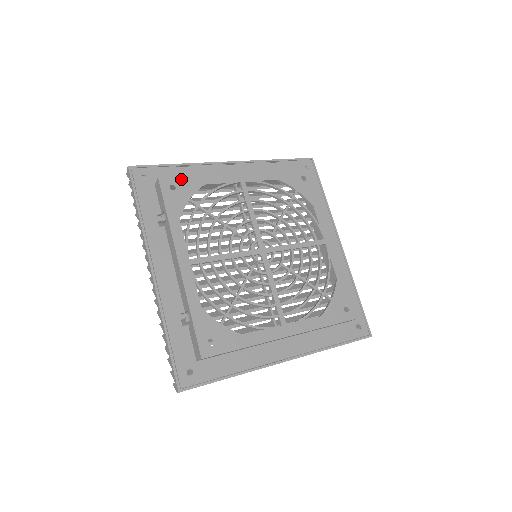
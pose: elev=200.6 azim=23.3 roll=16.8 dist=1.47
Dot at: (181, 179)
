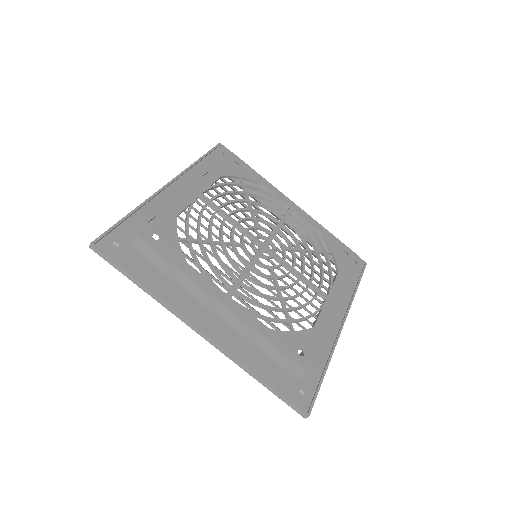
Dot at: (247, 167)
